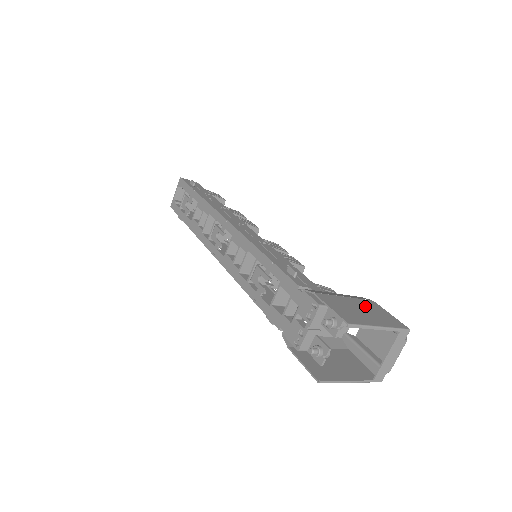
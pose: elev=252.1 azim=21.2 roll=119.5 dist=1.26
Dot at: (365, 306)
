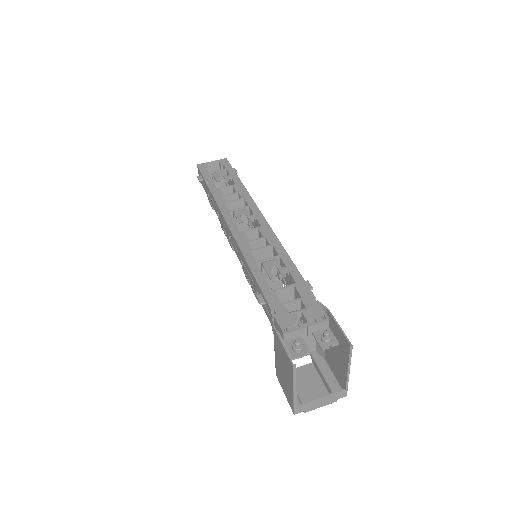
Dot at: (333, 354)
